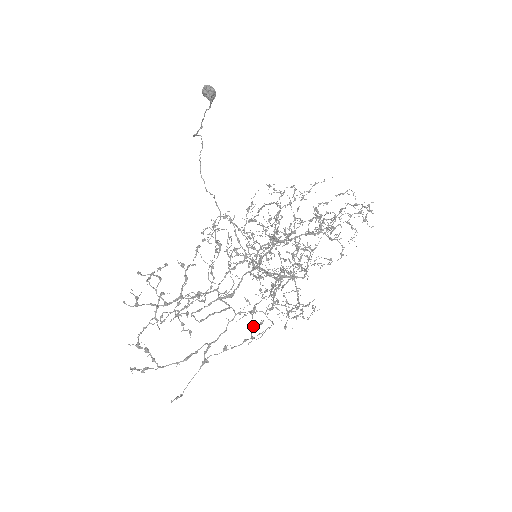
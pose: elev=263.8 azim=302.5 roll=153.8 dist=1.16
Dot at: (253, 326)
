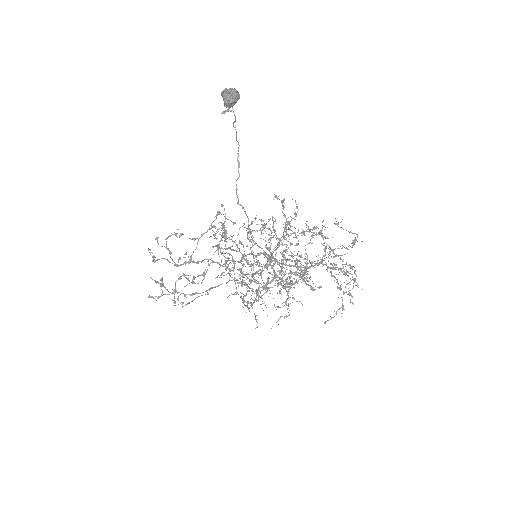
Dot at: occluded
